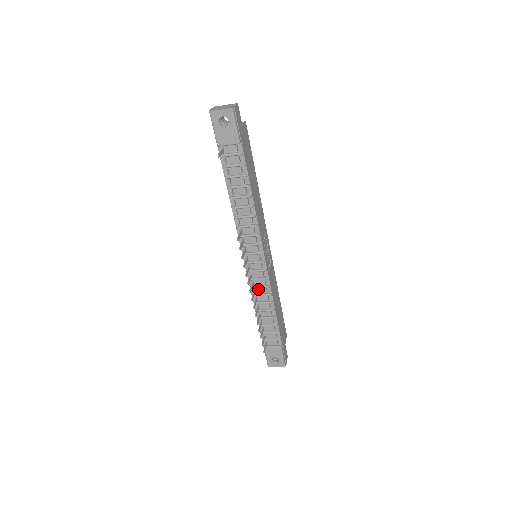
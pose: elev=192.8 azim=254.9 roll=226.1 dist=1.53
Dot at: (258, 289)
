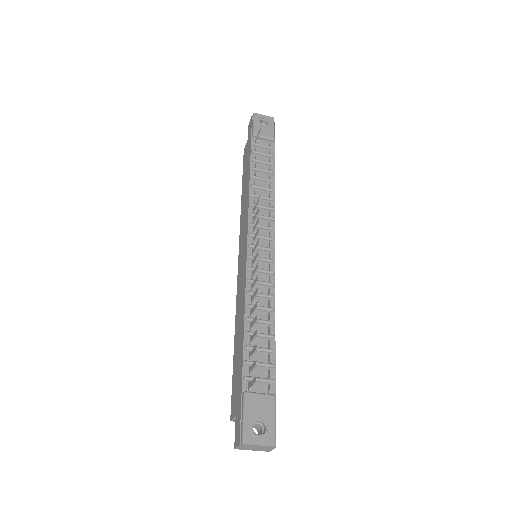
Dot at: (257, 286)
